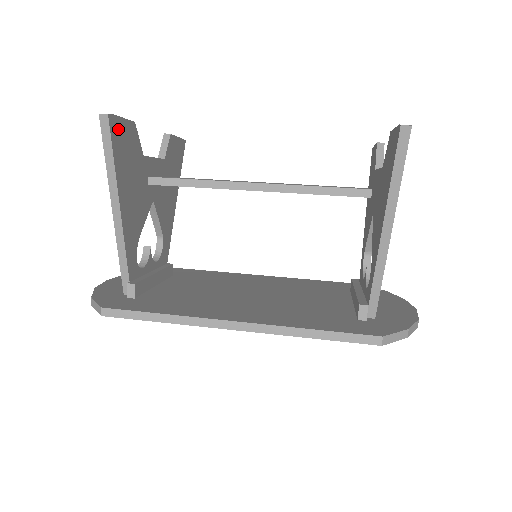
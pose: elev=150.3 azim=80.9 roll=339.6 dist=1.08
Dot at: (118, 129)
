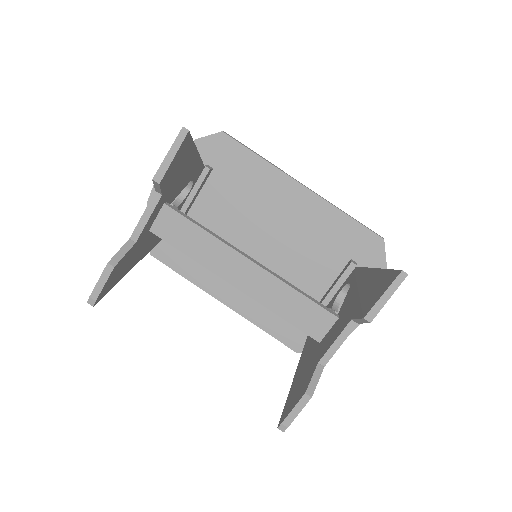
Dot at: (105, 289)
